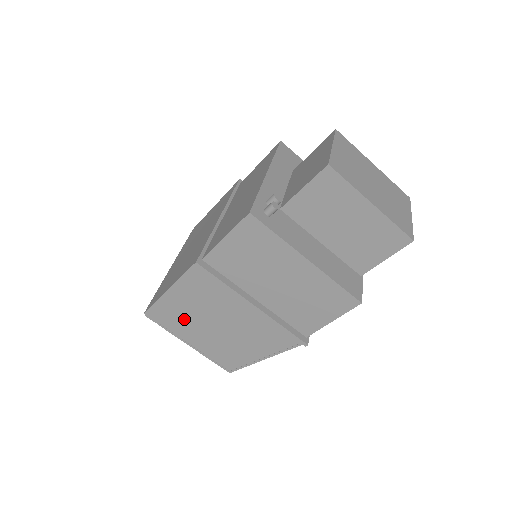
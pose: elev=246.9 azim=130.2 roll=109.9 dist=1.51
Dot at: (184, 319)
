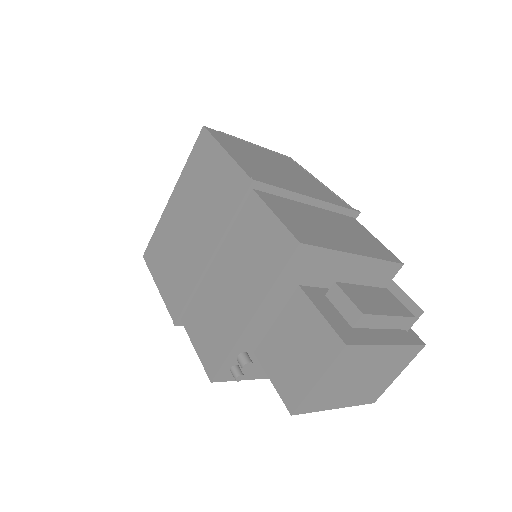
Dot at: occluded
